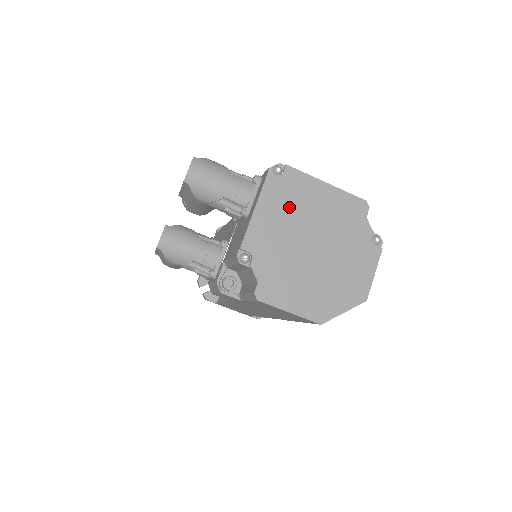
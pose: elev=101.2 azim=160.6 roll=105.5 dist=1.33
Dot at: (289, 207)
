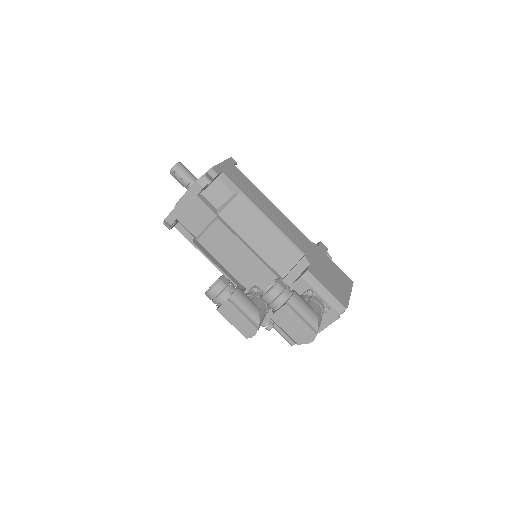
Dot at: occluded
